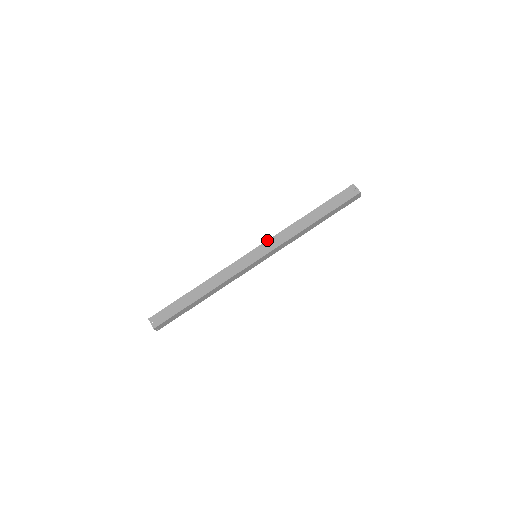
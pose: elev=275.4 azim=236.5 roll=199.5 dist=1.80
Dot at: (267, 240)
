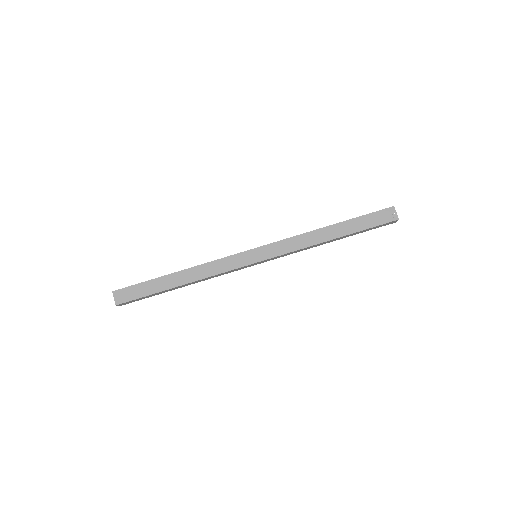
Dot at: (274, 242)
